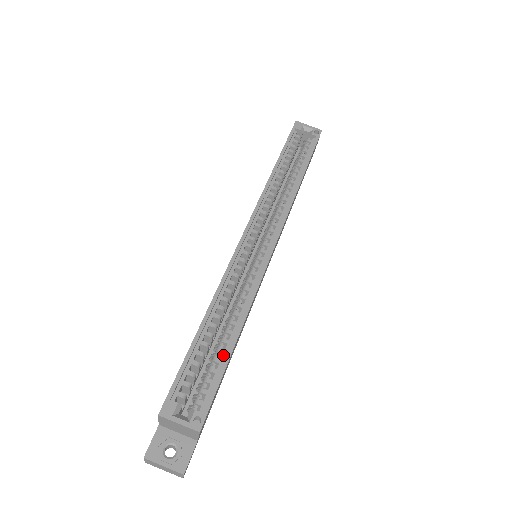
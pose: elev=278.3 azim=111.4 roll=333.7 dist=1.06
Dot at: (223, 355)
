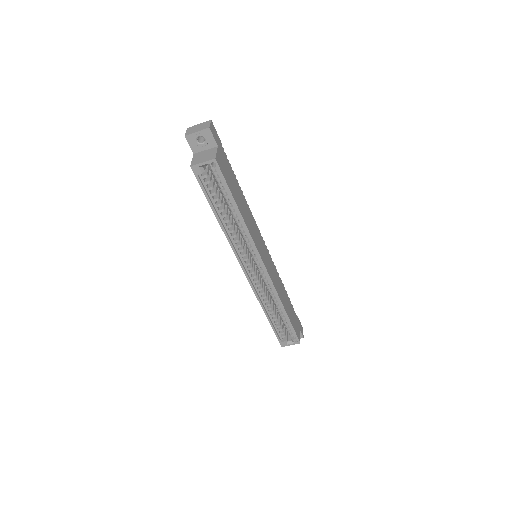
Dot at: (286, 319)
